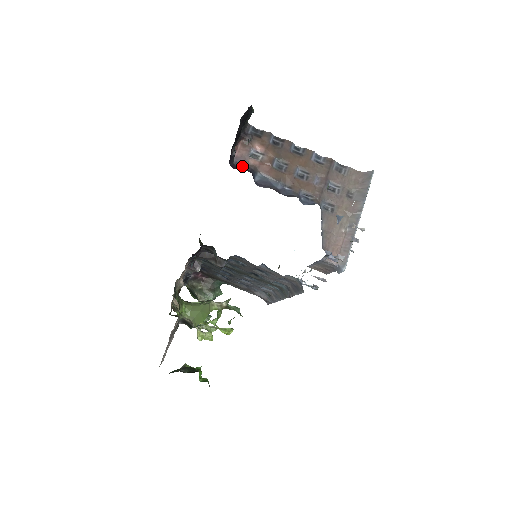
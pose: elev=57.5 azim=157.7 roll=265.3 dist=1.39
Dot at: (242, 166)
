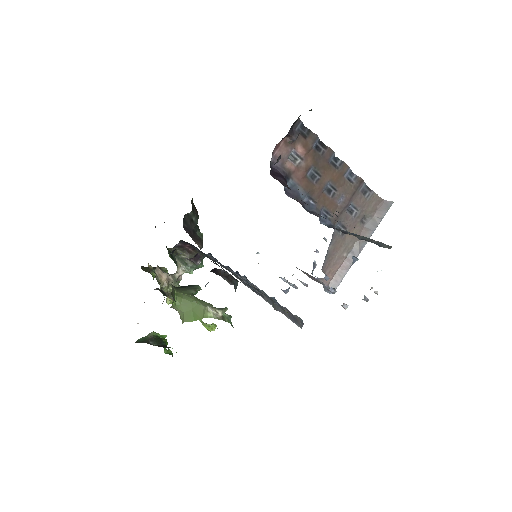
Dot at: (278, 169)
